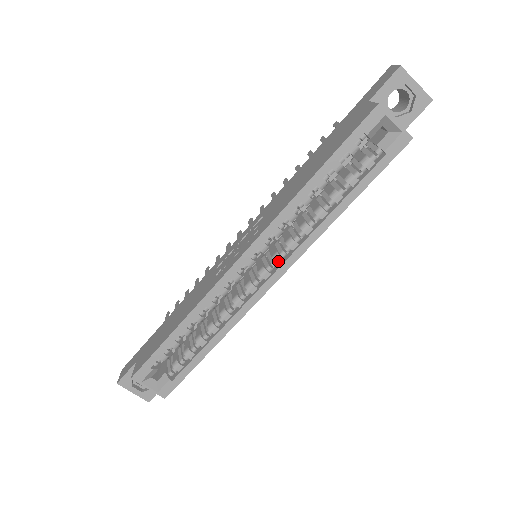
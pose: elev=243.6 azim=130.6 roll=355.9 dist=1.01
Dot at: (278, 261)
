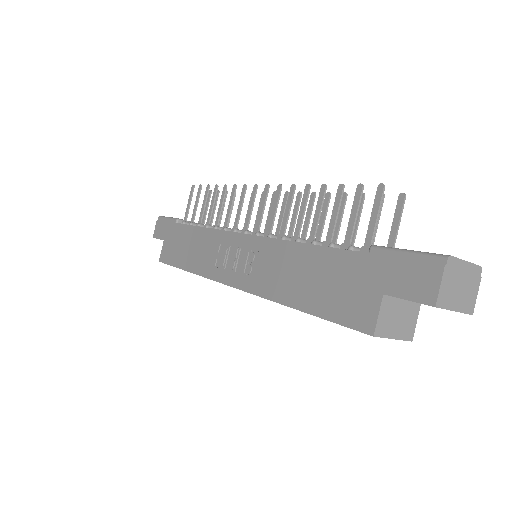
Dot at: occluded
